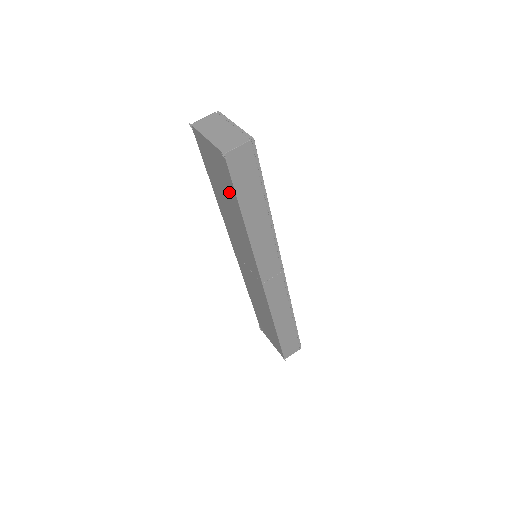
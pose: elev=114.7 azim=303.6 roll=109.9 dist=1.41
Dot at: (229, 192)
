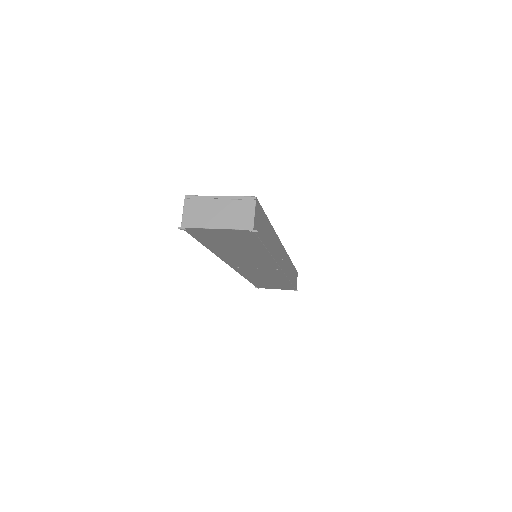
Dot at: (247, 244)
